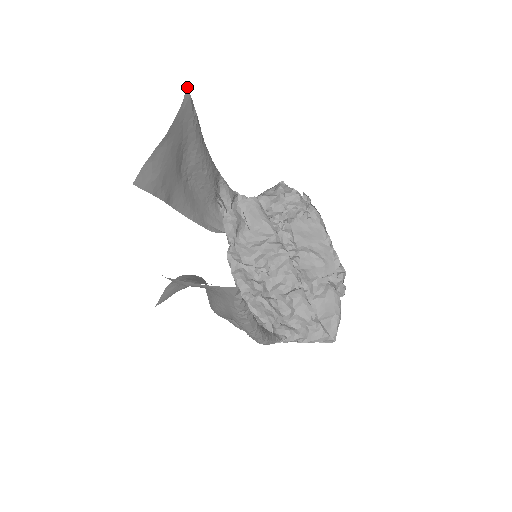
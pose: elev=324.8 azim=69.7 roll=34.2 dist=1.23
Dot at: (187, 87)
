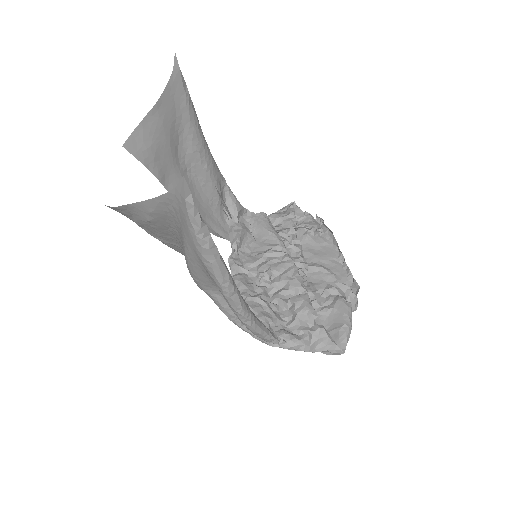
Dot at: (176, 58)
